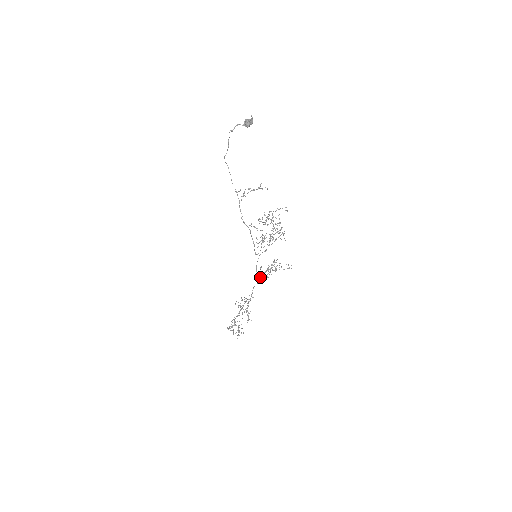
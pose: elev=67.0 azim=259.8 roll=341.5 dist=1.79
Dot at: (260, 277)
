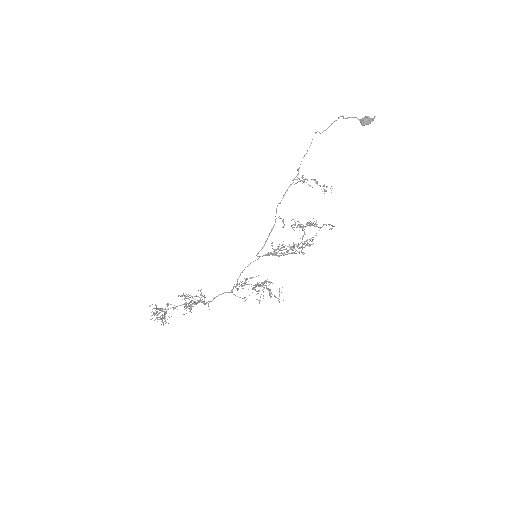
Dot at: (237, 289)
